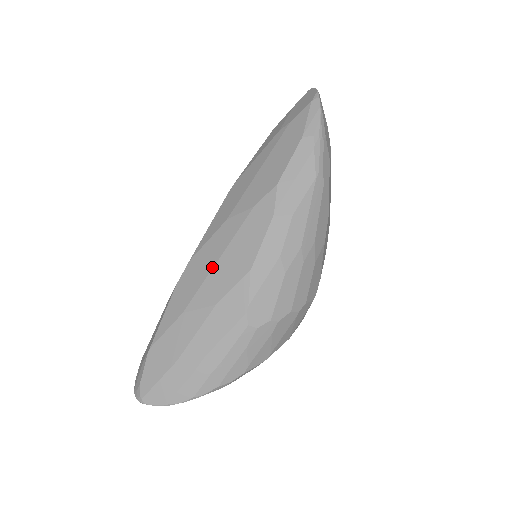
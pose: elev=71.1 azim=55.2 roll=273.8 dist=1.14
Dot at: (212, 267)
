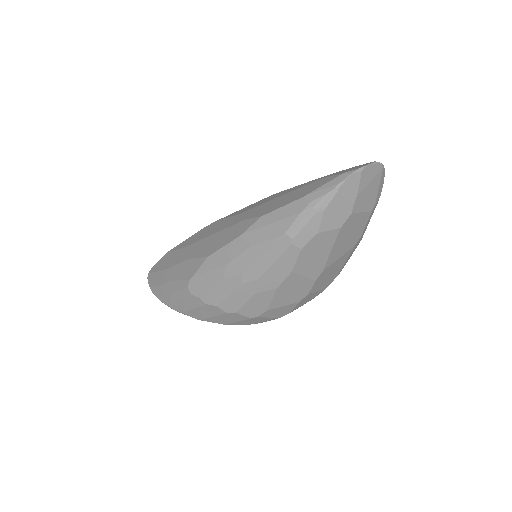
Dot at: (208, 236)
